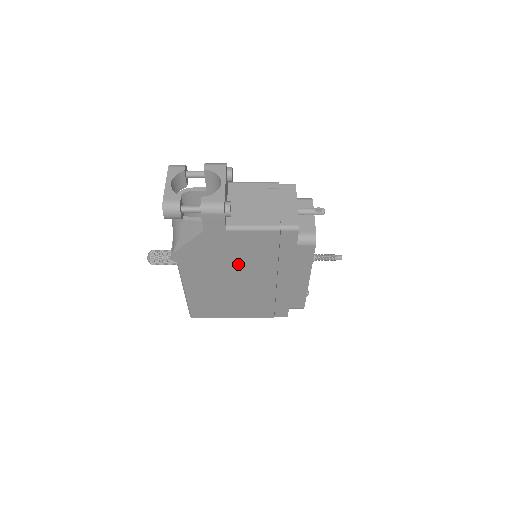
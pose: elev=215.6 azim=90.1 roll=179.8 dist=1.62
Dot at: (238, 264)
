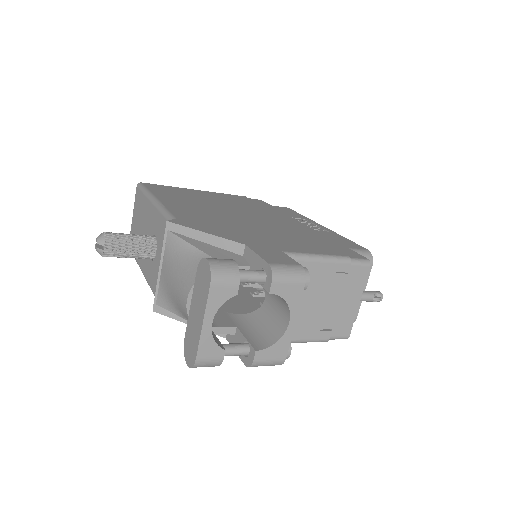
Dot at: occluded
